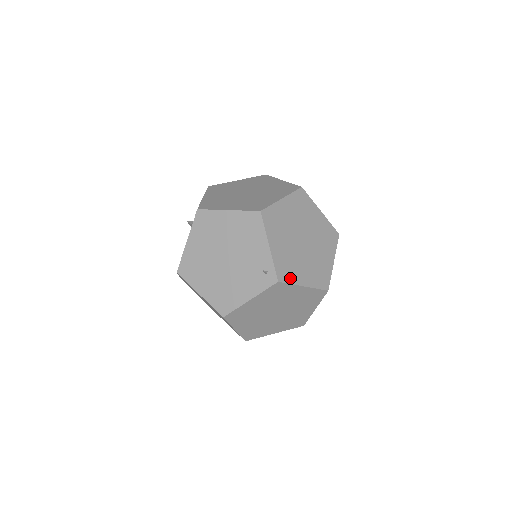
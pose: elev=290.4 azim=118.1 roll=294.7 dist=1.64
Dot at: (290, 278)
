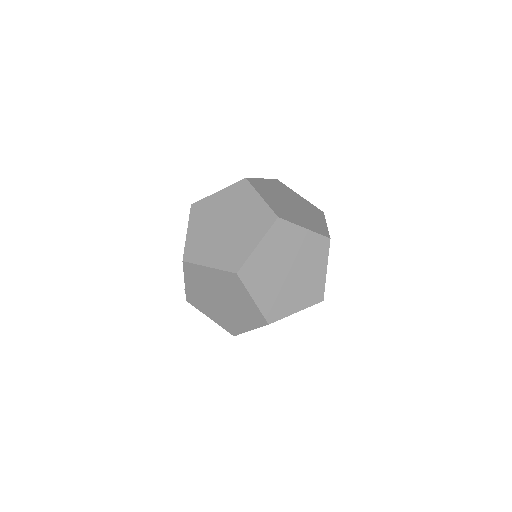
Dot at: (198, 306)
